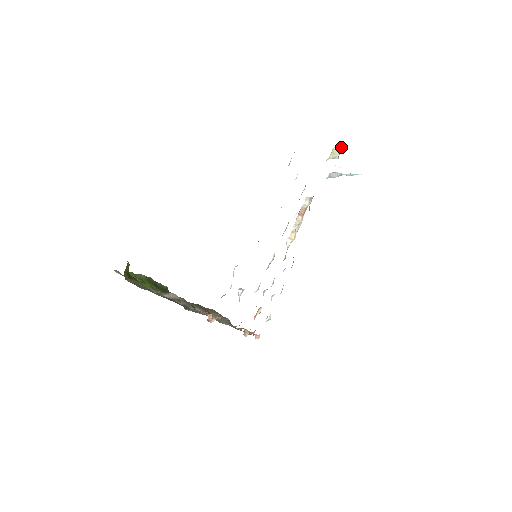
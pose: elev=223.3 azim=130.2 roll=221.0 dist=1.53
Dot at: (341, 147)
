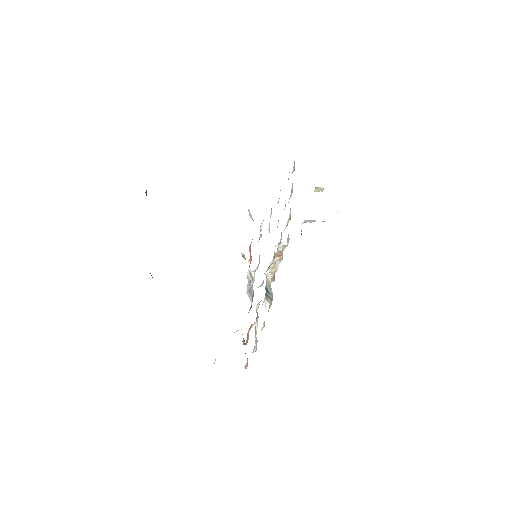
Dot at: (322, 187)
